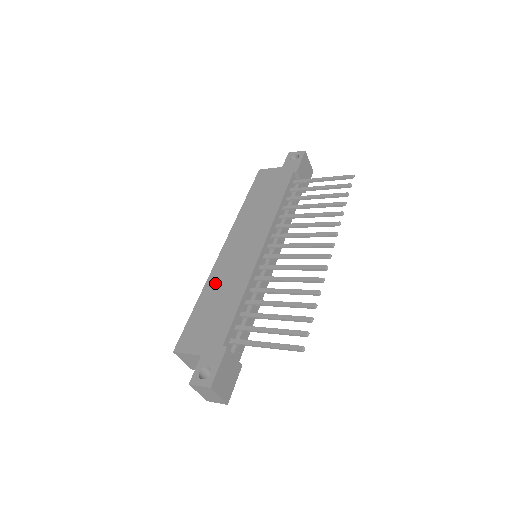
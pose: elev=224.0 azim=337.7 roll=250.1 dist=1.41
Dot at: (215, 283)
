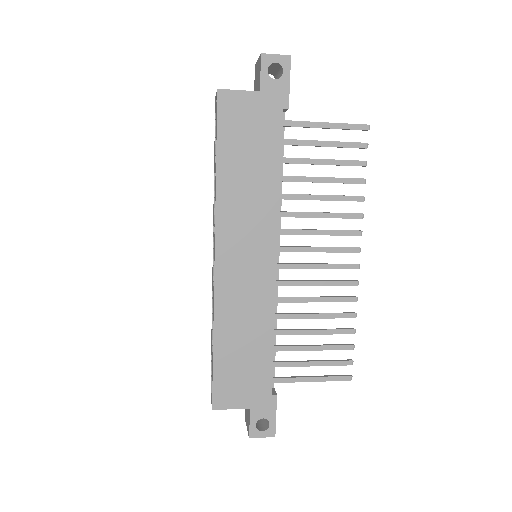
Dot at: (228, 318)
